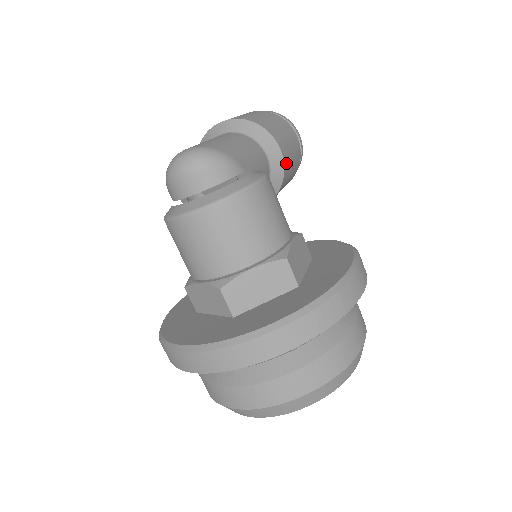
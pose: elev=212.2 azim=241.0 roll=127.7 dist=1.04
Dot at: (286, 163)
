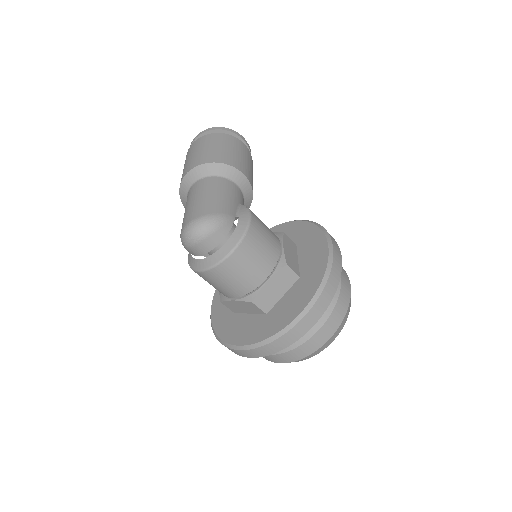
Dot at: (250, 180)
